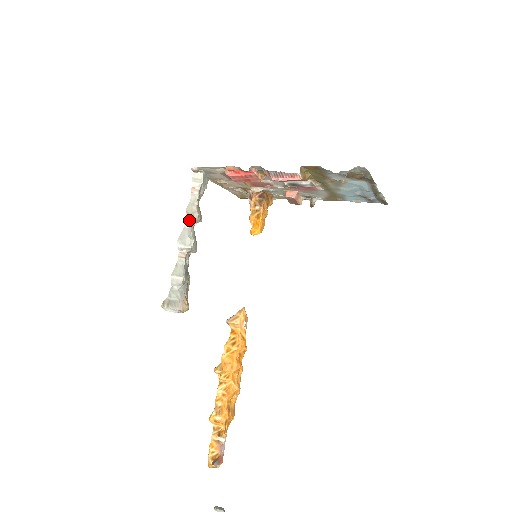
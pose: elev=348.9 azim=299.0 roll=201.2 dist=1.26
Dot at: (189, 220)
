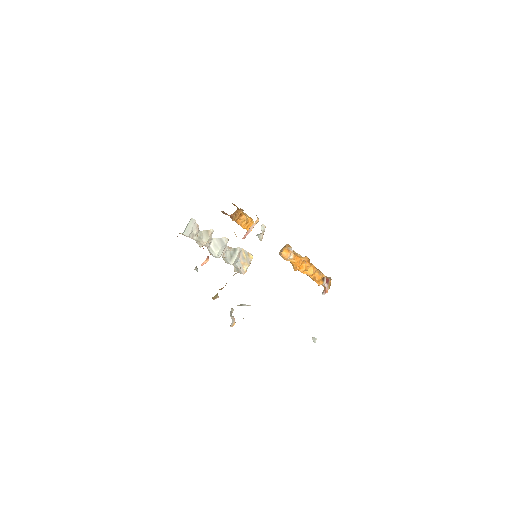
Dot at: (205, 246)
